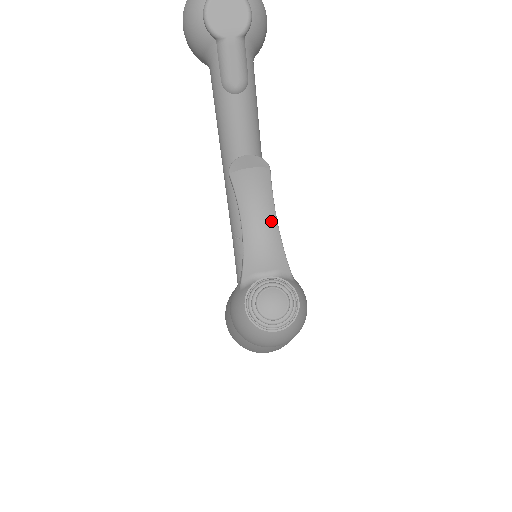
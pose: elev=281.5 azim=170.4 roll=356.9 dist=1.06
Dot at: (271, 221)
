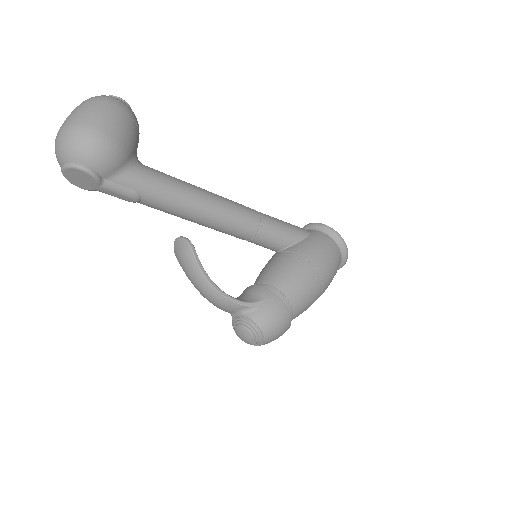
Dot at: (210, 291)
